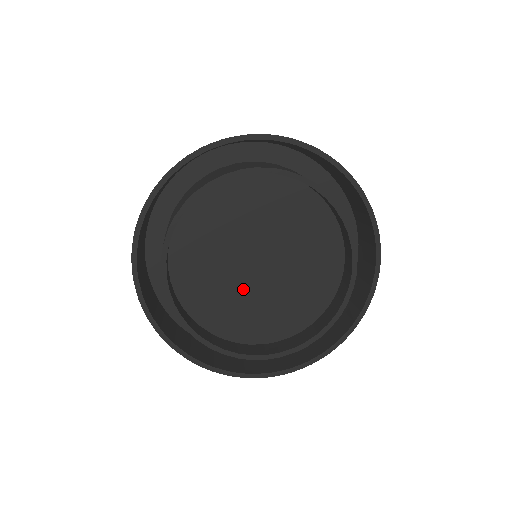
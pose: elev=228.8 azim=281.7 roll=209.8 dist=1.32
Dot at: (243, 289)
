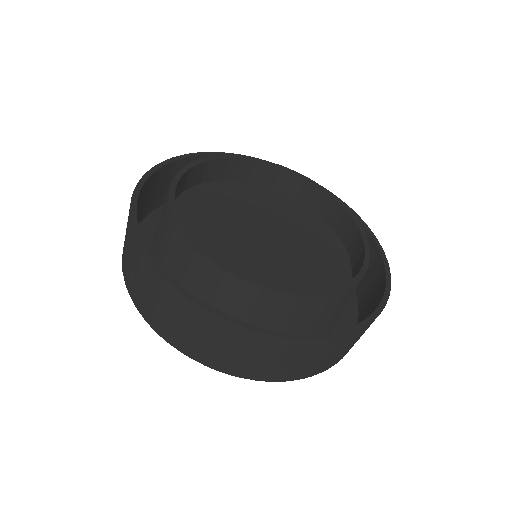
Dot at: (238, 249)
